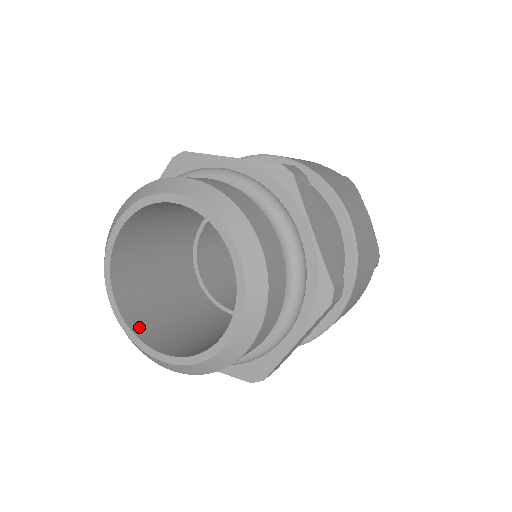
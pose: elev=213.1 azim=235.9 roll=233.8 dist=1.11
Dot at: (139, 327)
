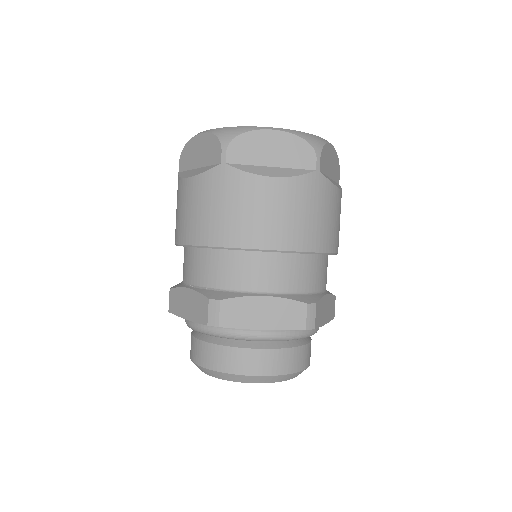
Dot at: occluded
